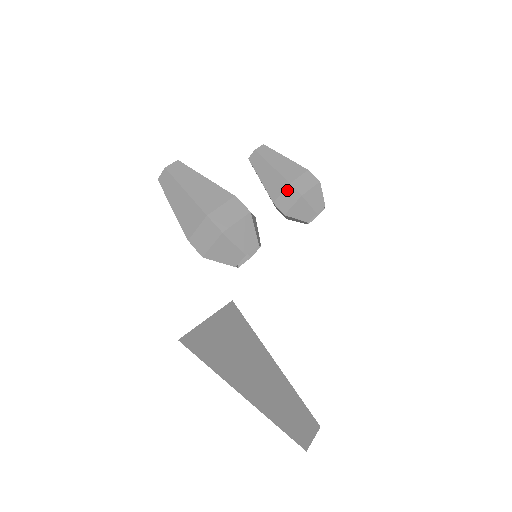
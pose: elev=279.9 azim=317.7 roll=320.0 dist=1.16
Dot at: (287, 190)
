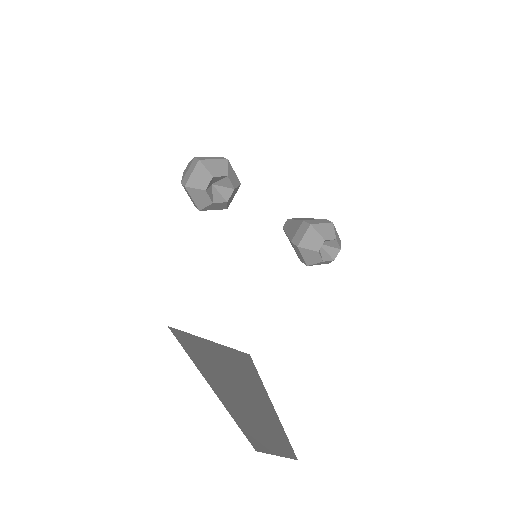
Dot at: (301, 226)
